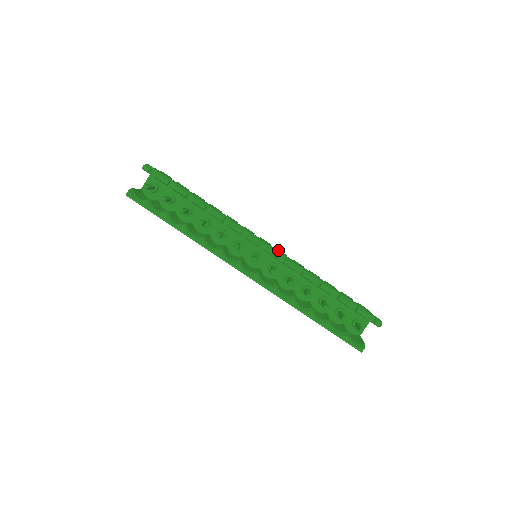
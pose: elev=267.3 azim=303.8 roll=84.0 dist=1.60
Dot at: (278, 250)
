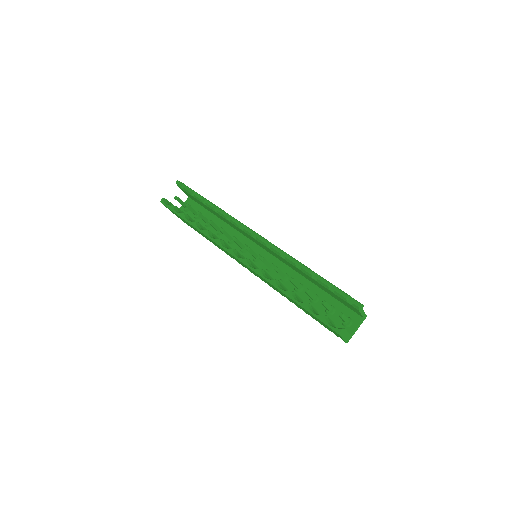
Dot at: occluded
